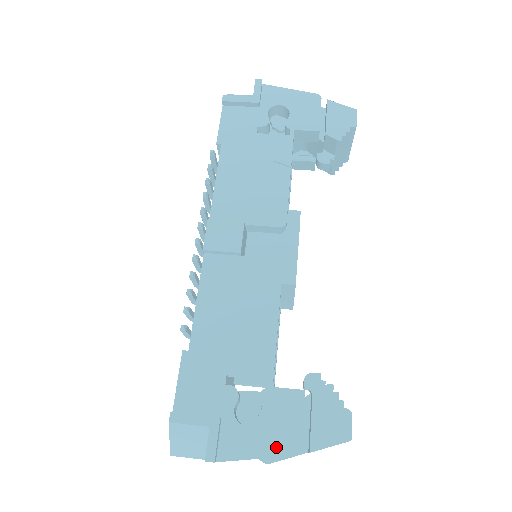
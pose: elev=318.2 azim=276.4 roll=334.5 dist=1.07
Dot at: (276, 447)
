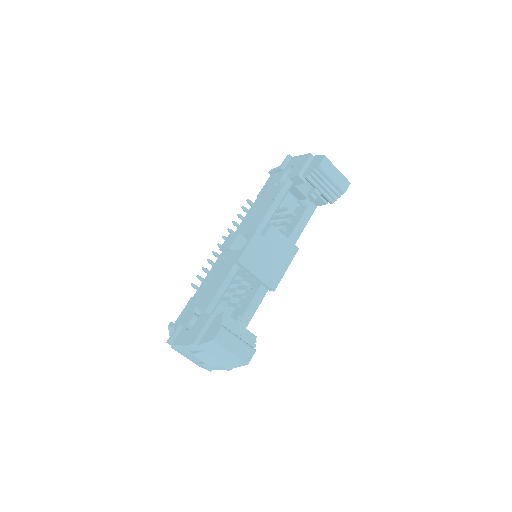
Dot at: (189, 340)
